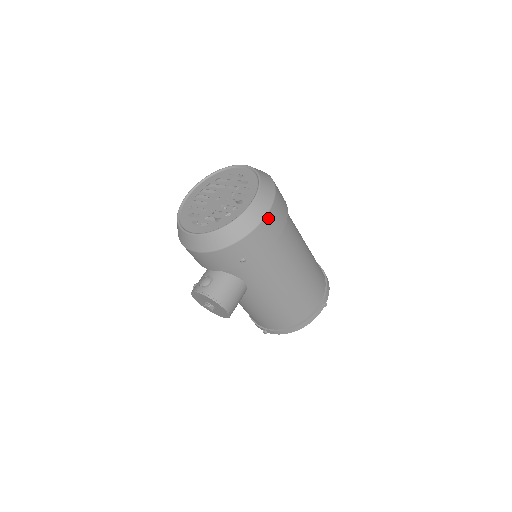
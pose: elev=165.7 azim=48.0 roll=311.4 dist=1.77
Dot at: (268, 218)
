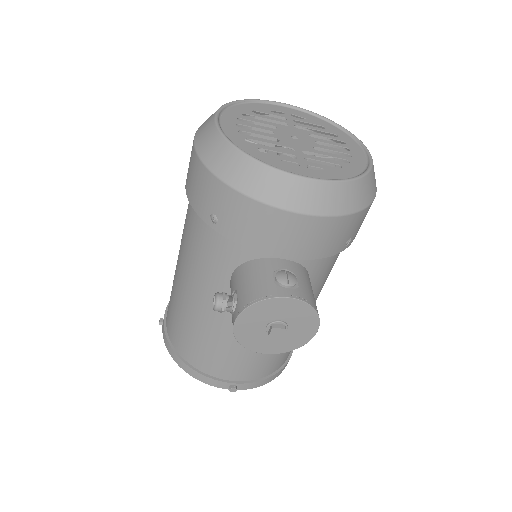
Dot at: occluded
